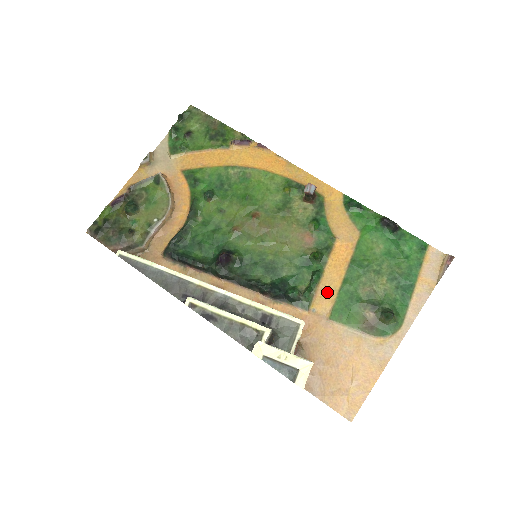
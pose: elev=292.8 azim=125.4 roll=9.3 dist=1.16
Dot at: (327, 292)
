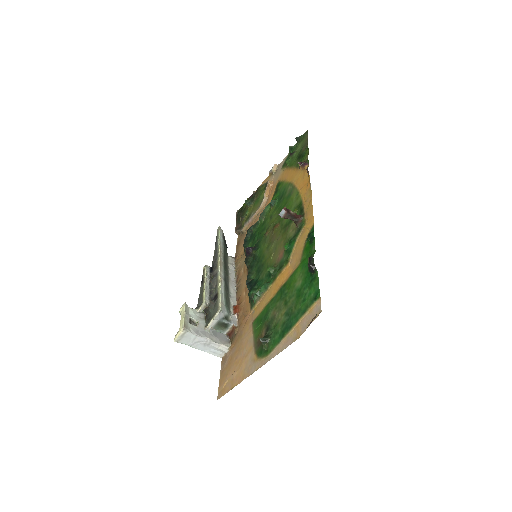
Dot at: (263, 302)
